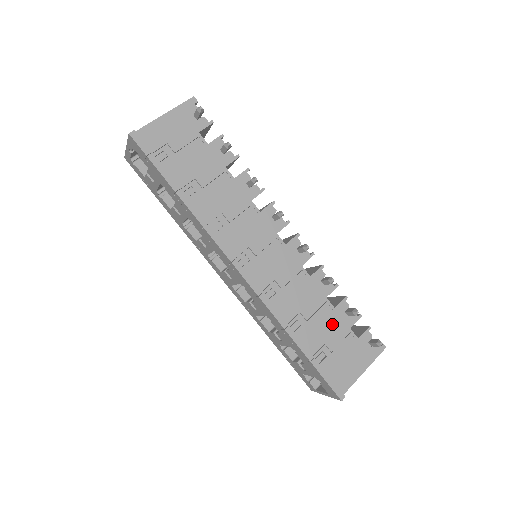
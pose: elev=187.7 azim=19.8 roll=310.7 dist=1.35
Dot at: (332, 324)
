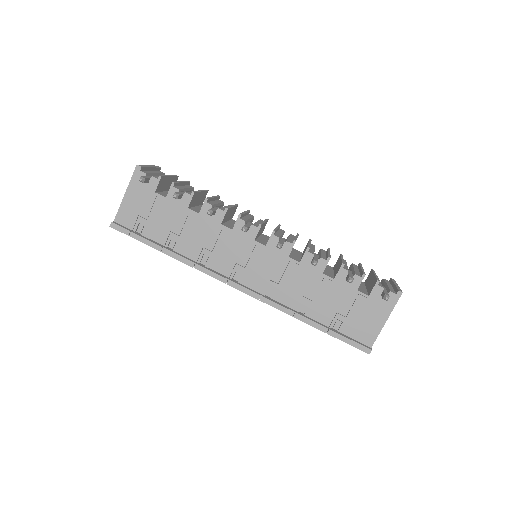
Dot at: (337, 294)
